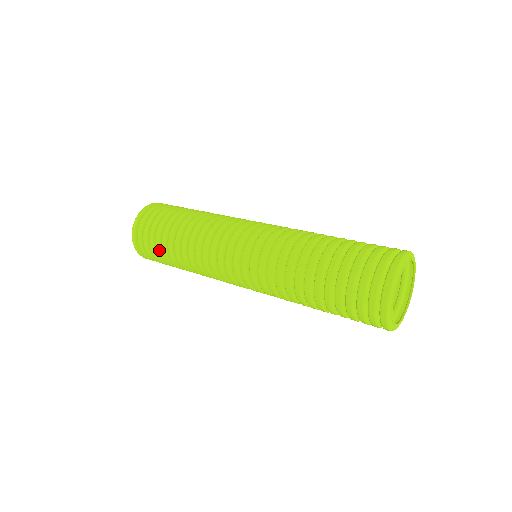
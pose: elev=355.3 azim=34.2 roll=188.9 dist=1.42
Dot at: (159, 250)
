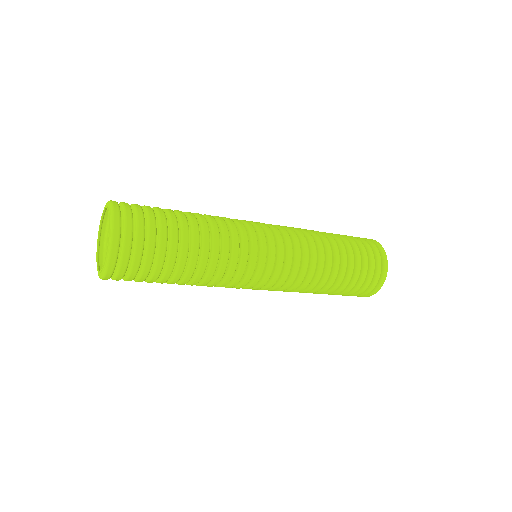
Dot at: (158, 275)
